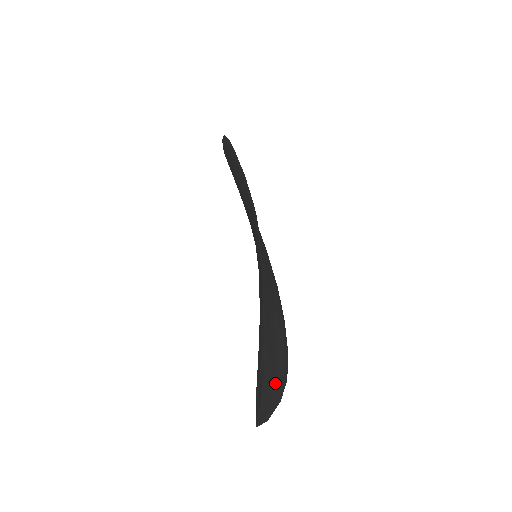
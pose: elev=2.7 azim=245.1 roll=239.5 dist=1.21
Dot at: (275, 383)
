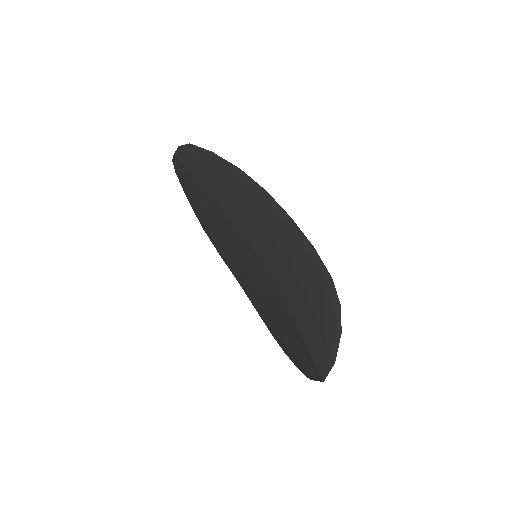
Dot at: (295, 353)
